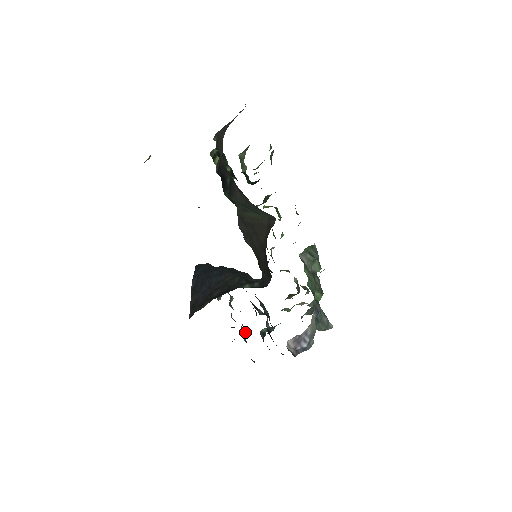
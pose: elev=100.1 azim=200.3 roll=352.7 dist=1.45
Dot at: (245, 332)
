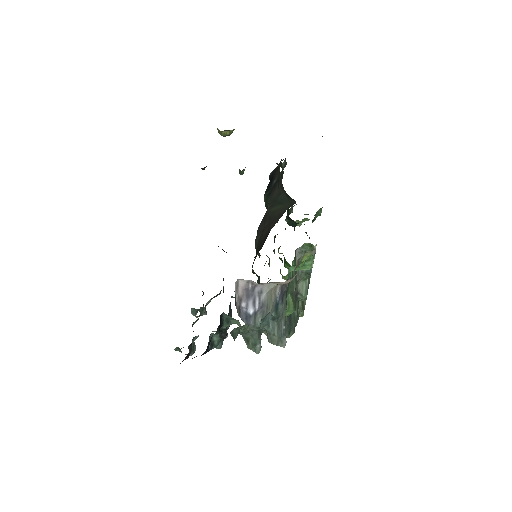
Dot at: (194, 350)
